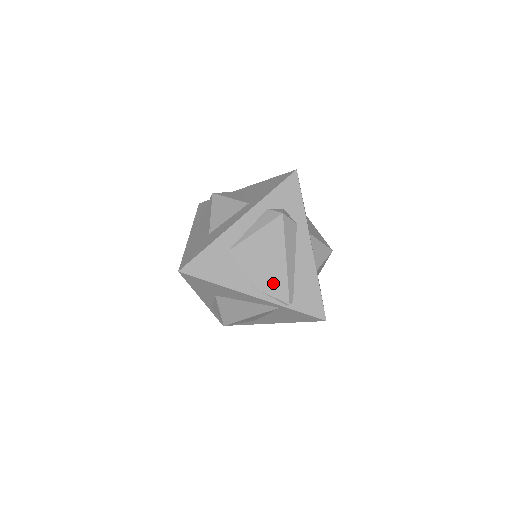
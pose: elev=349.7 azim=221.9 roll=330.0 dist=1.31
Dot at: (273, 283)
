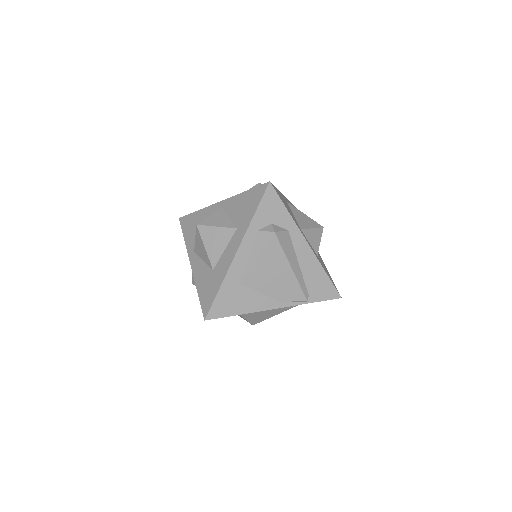
Dot at: (287, 291)
